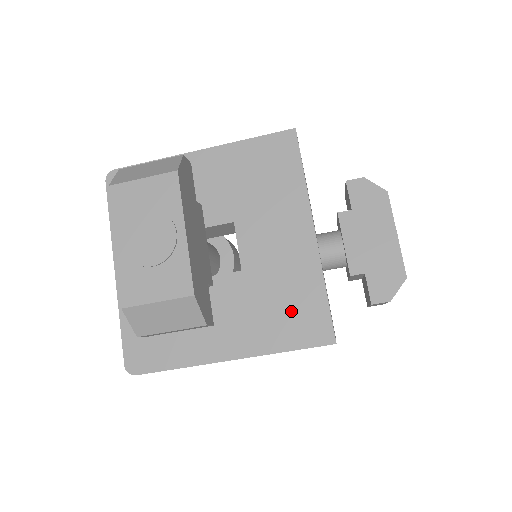
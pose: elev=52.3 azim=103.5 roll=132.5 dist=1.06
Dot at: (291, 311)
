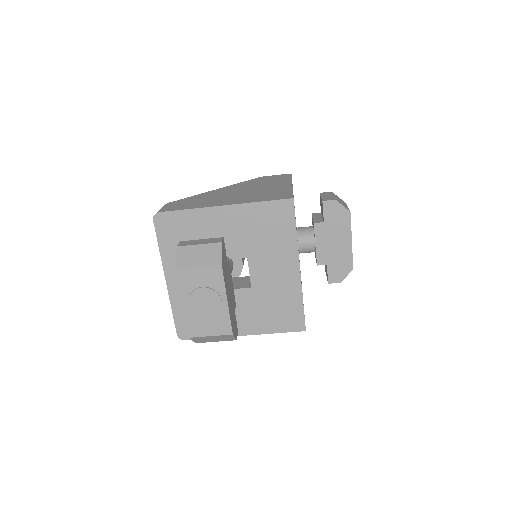
Dot at: (281, 312)
